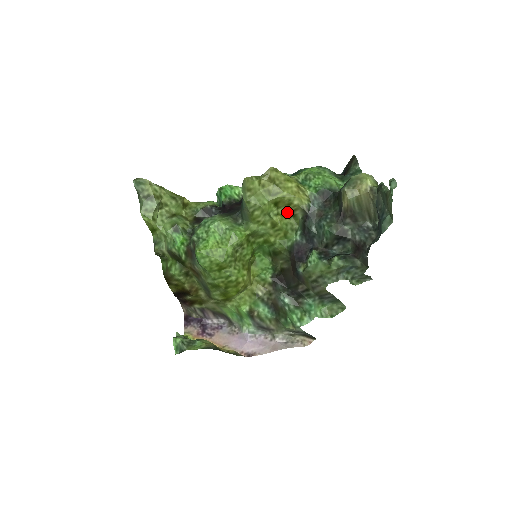
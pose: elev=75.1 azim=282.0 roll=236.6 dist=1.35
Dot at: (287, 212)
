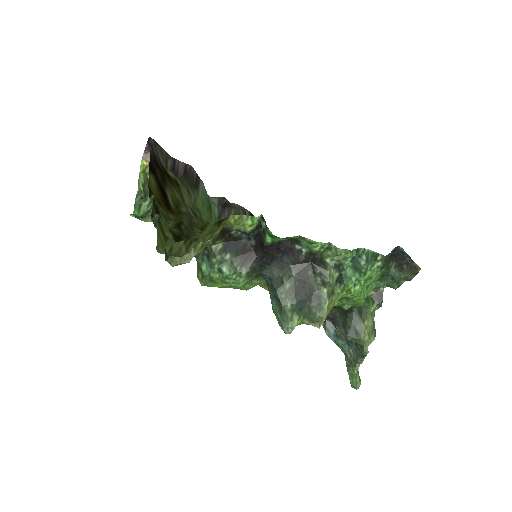
Dot at: occluded
